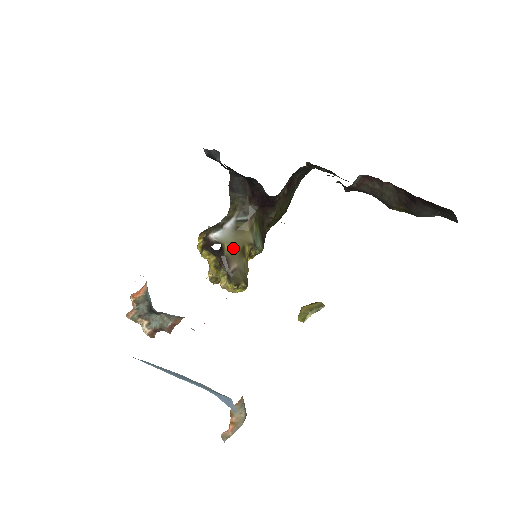
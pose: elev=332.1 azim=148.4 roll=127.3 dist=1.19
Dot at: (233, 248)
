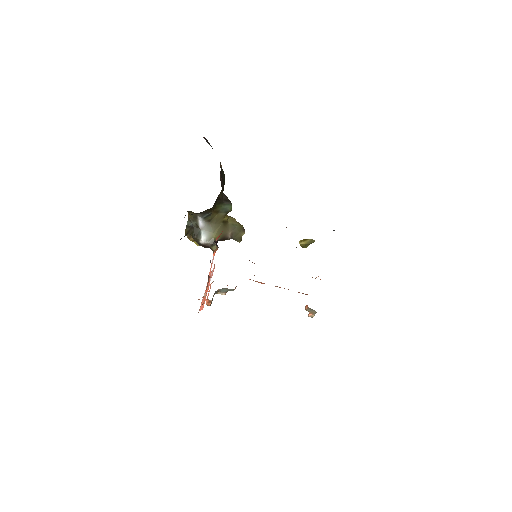
Dot at: (219, 231)
